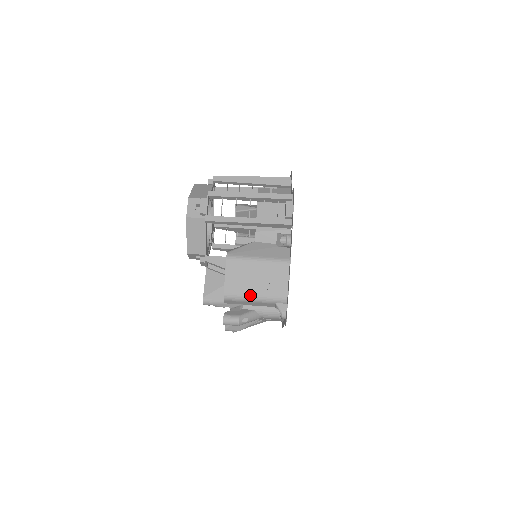
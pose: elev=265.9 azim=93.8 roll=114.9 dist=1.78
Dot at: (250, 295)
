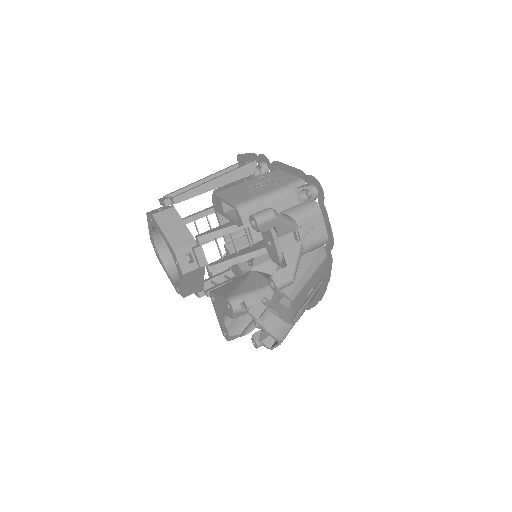
Dot at: (262, 194)
